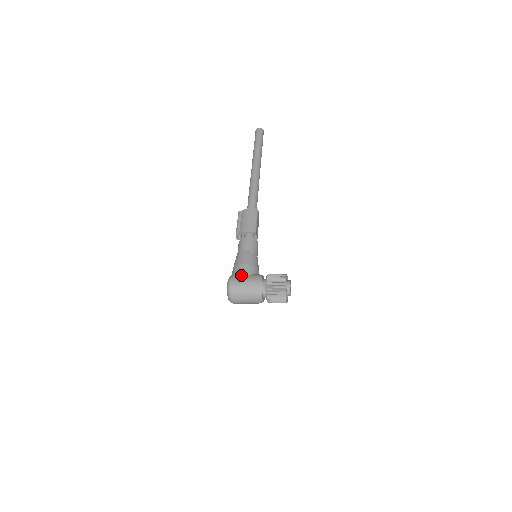
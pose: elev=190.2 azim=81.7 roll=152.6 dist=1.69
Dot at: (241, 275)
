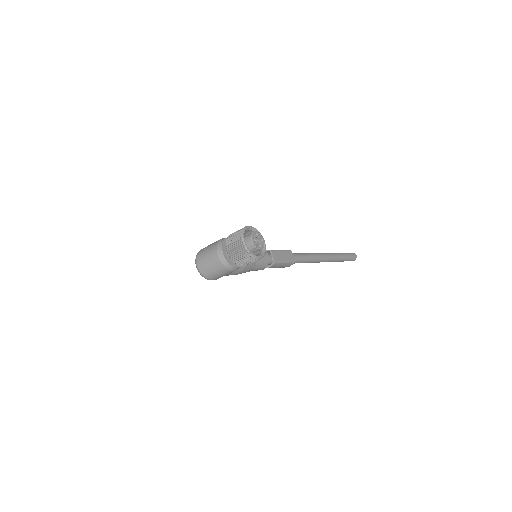
Dot at: occluded
